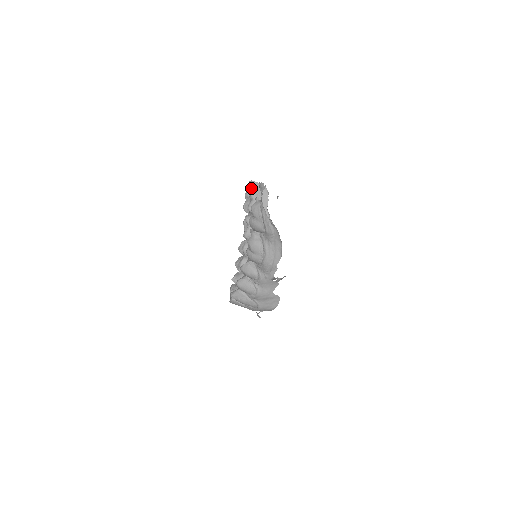
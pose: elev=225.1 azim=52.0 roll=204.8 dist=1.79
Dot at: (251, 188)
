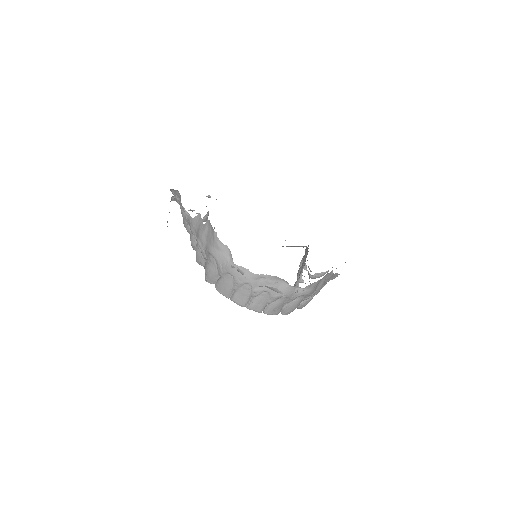
Dot at: occluded
